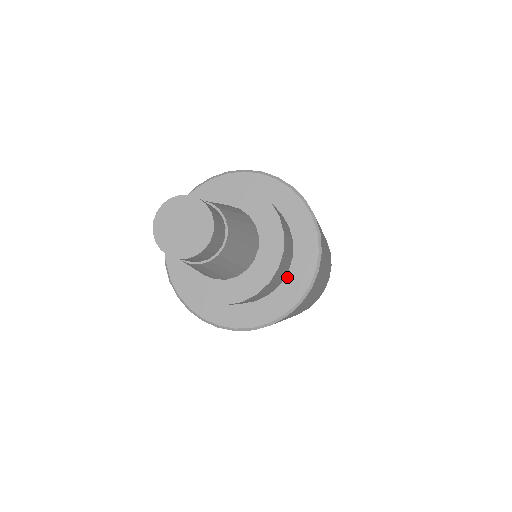
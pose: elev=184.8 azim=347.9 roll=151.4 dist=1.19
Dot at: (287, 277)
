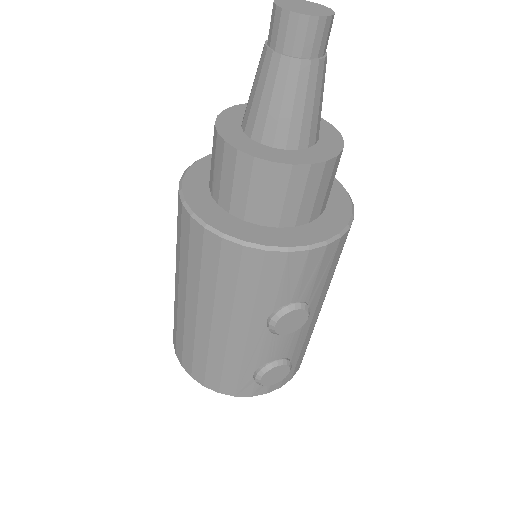
Dot at: occluded
